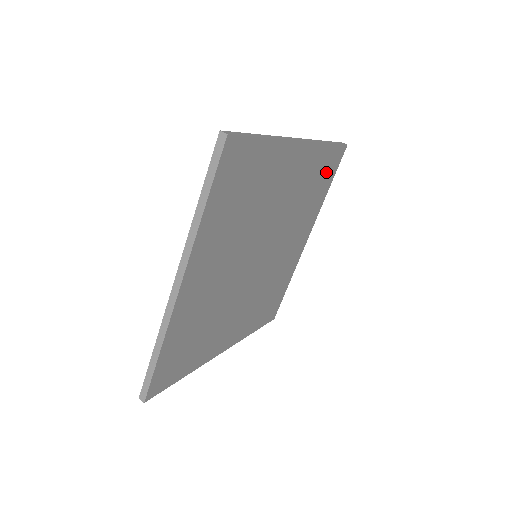
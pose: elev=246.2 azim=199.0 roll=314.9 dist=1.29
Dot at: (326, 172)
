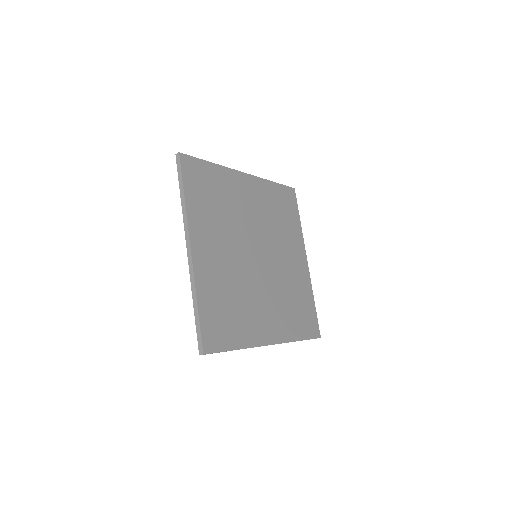
Dot at: (286, 204)
